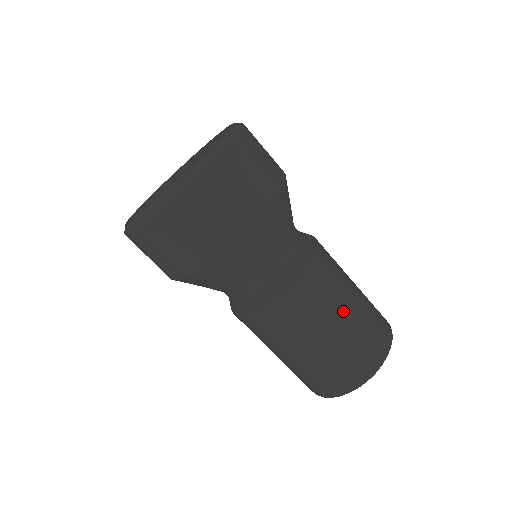
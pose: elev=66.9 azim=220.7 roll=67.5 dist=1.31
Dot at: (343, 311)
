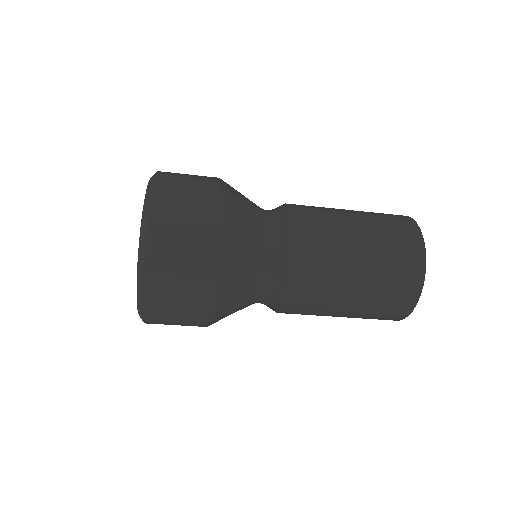
Dot at: (342, 308)
